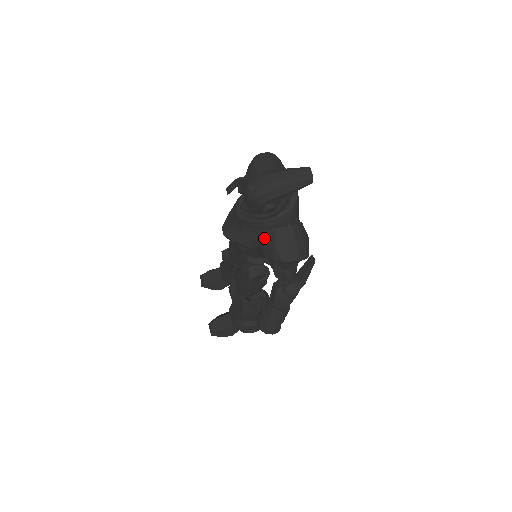
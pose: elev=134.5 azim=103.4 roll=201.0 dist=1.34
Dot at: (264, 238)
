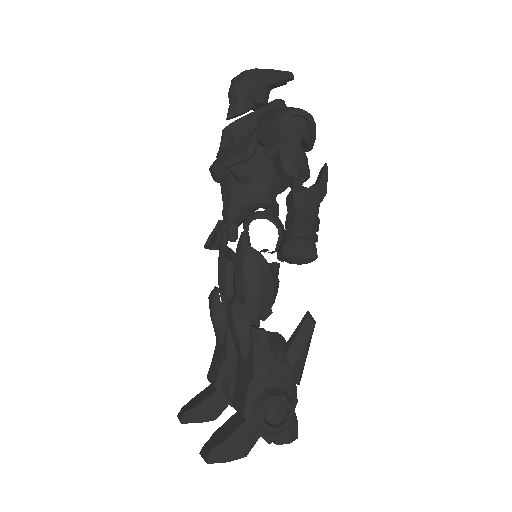
Dot at: (260, 121)
